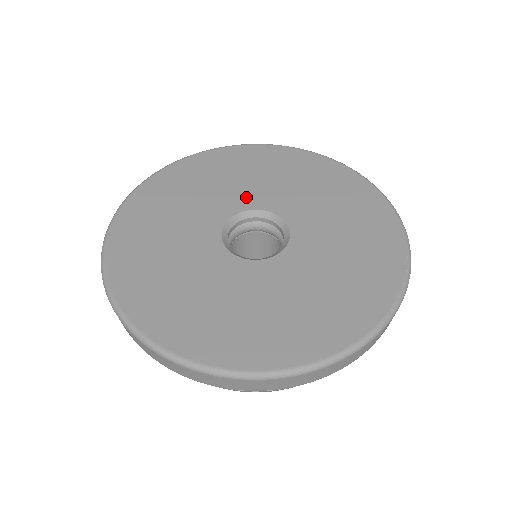
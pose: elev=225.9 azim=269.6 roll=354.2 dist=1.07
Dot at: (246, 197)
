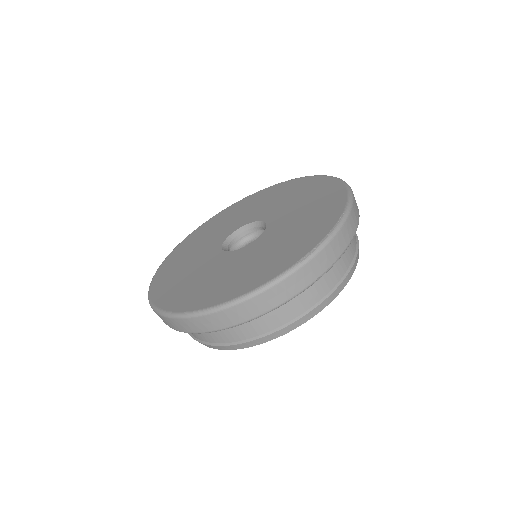
Dot at: (247, 218)
